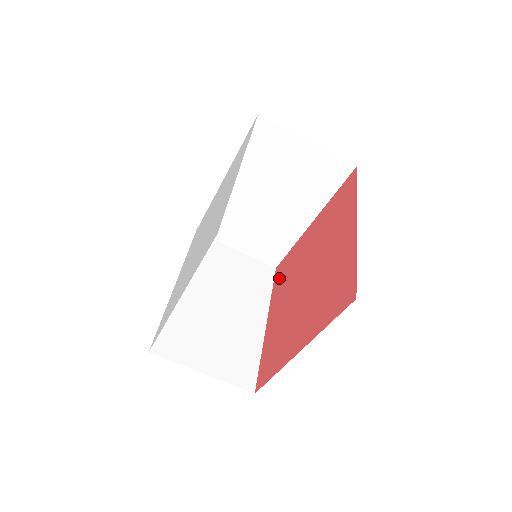
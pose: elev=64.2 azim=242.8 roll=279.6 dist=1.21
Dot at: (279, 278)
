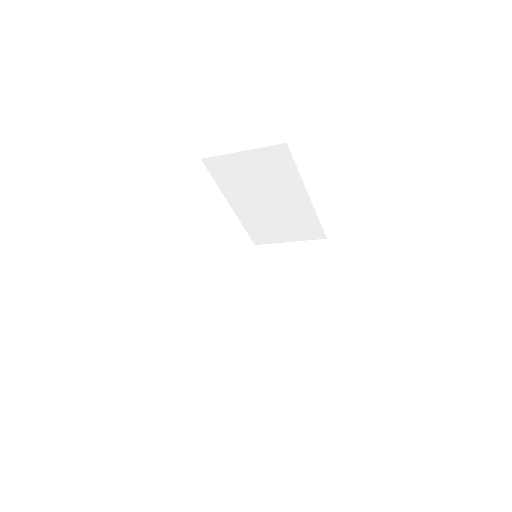
Dot at: occluded
